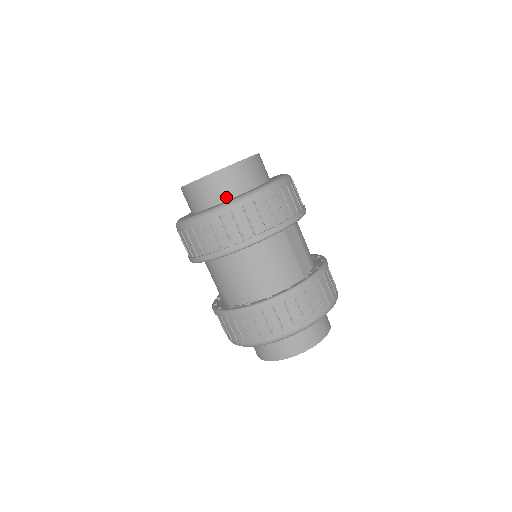
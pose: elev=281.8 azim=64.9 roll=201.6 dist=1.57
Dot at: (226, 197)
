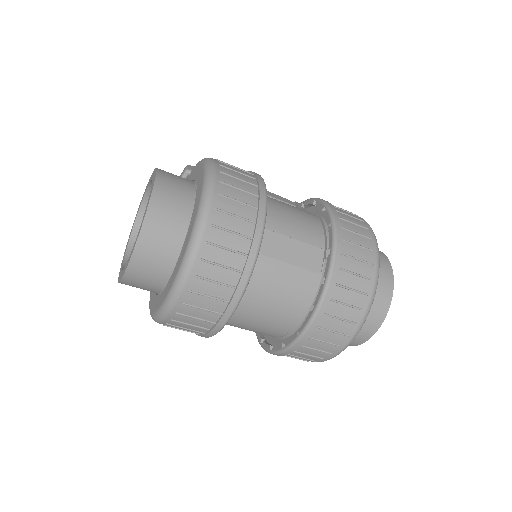
Dot at: (165, 276)
